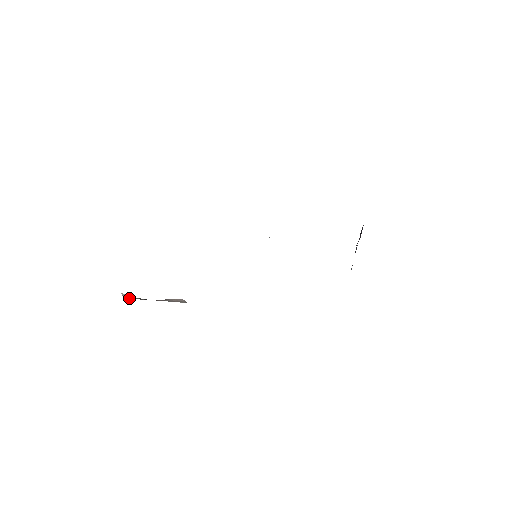
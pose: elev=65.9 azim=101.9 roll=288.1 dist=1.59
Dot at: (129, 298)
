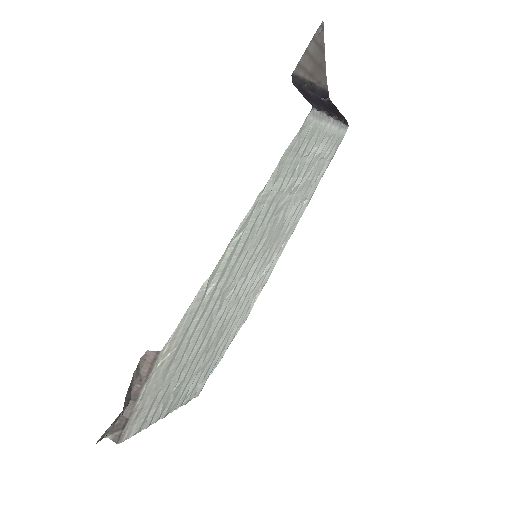
Dot at: (121, 436)
